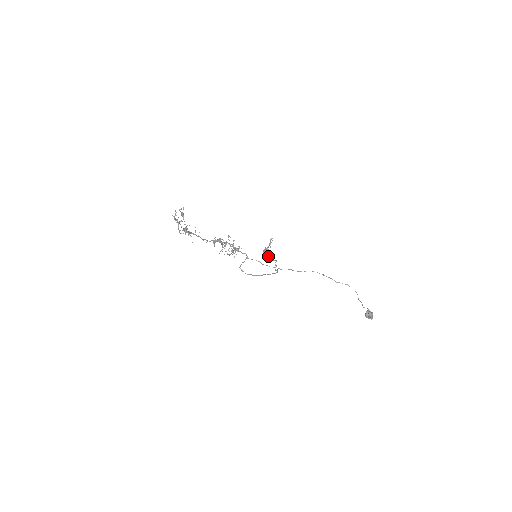
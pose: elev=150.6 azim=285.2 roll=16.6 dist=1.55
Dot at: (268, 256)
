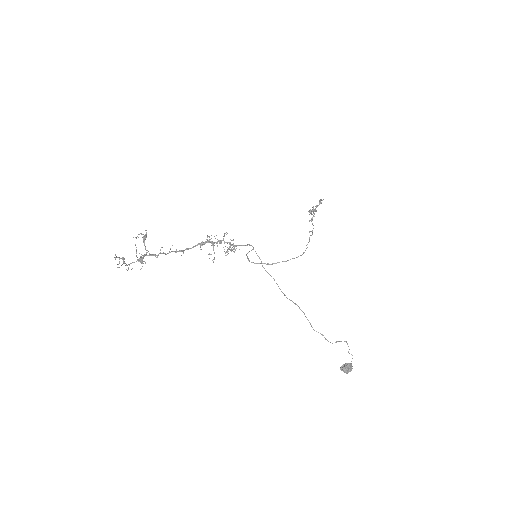
Dot at: (311, 220)
